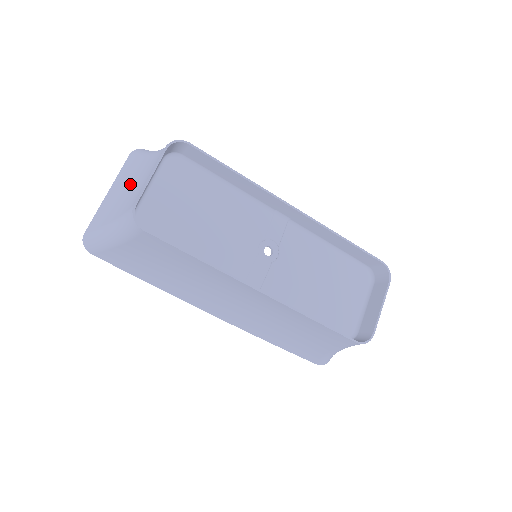
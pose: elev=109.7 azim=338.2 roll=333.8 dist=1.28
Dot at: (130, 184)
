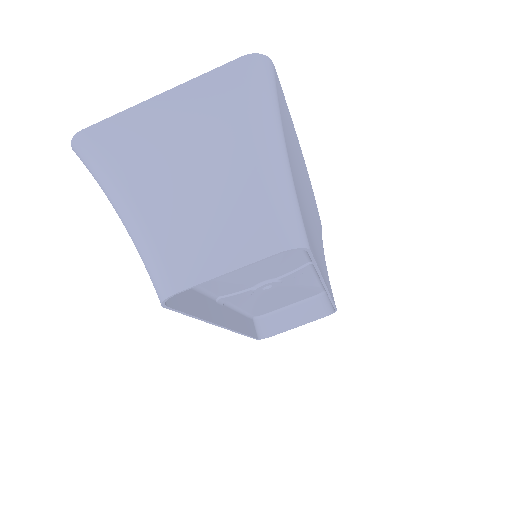
Dot at: (199, 161)
